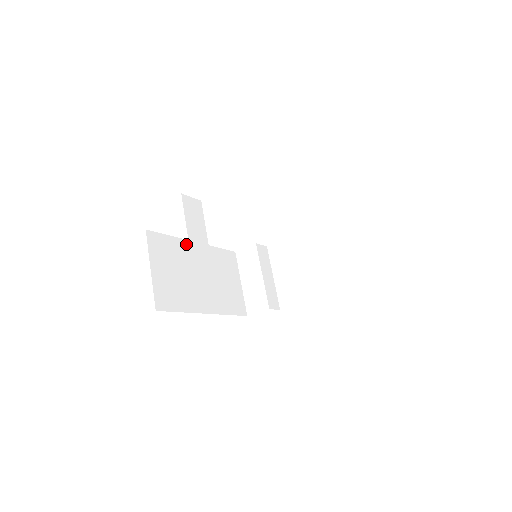
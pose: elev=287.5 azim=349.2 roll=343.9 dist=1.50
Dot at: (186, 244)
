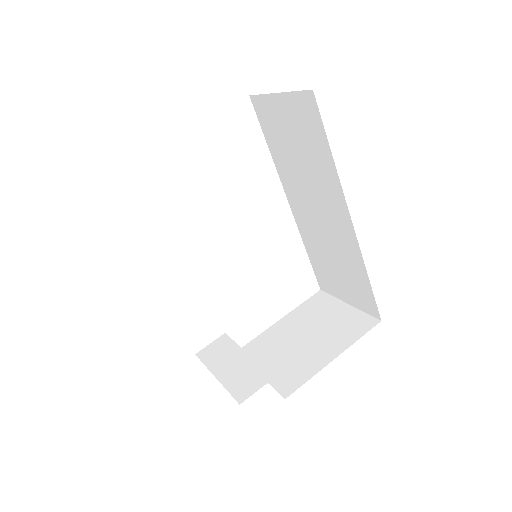
Dot at: occluded
